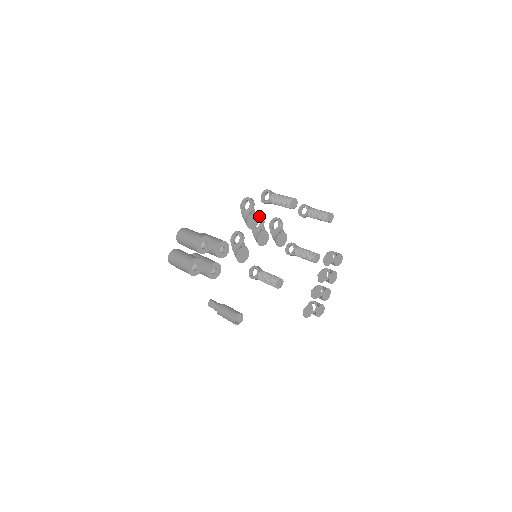
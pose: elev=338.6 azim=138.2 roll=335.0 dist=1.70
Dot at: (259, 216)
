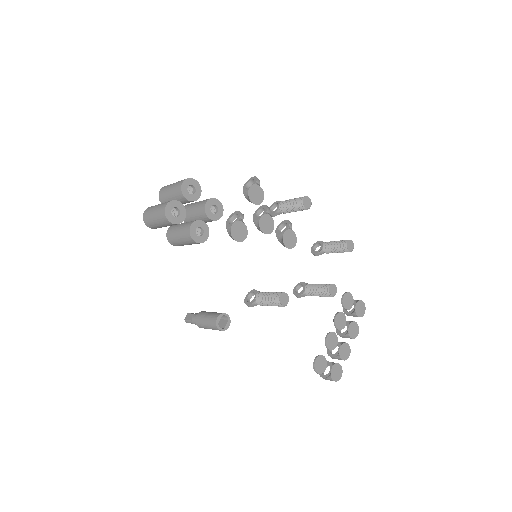
Dot at: (264, 205)
